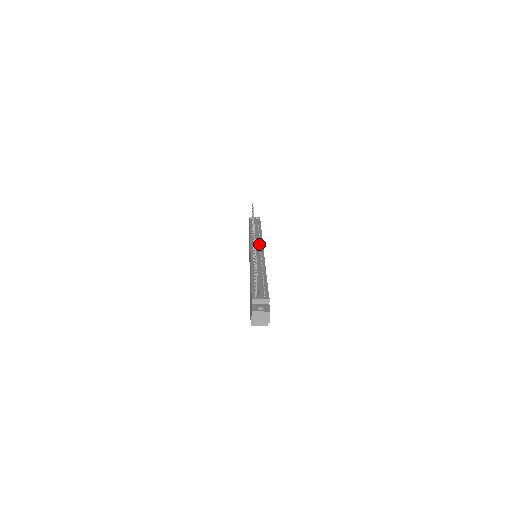
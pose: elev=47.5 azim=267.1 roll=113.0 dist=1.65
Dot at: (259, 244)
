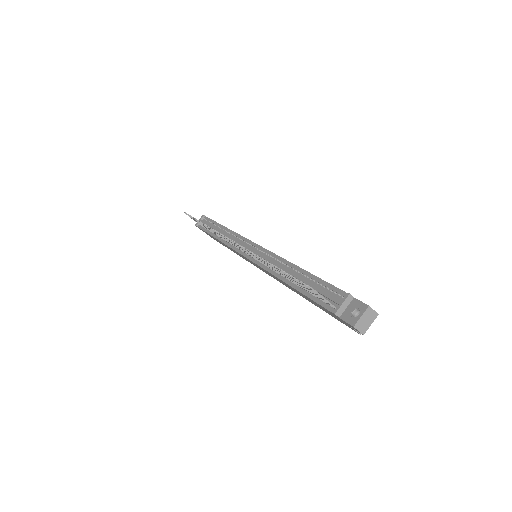
Dot at: (243, 243)
